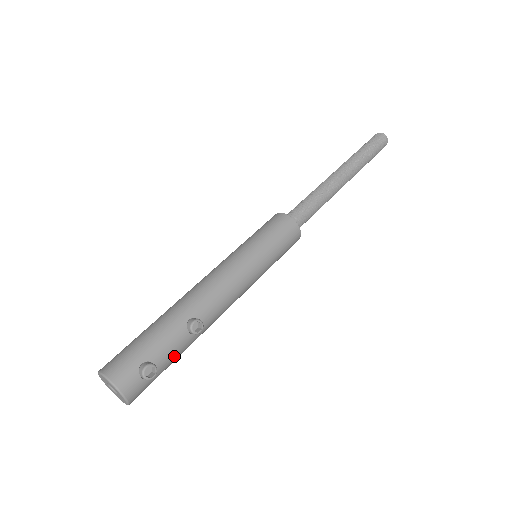
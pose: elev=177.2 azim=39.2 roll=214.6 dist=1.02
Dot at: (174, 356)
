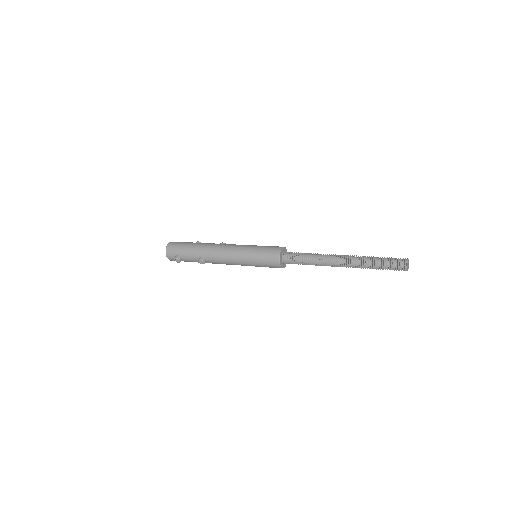
Dot at: occluded
